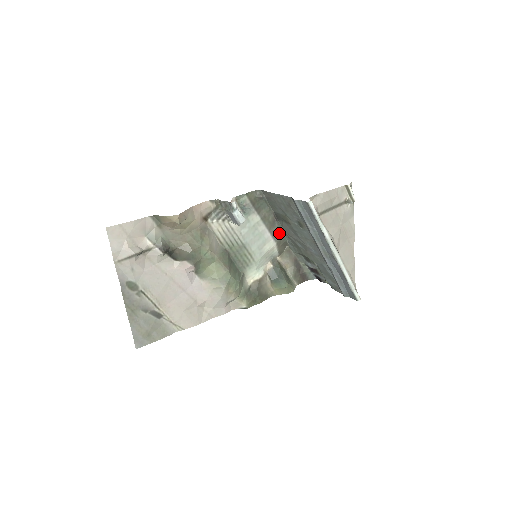
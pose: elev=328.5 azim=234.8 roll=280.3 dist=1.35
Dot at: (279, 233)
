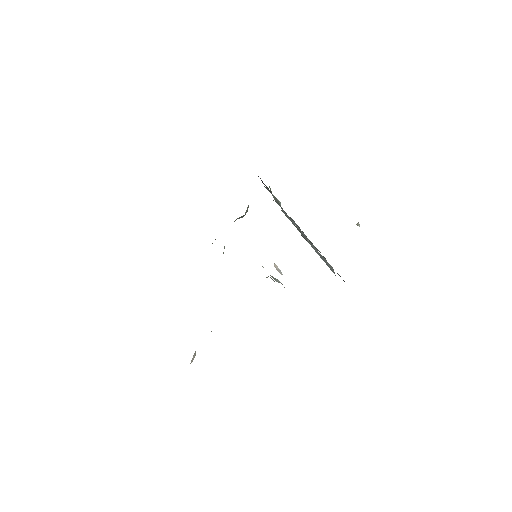
Dot at: occluded
